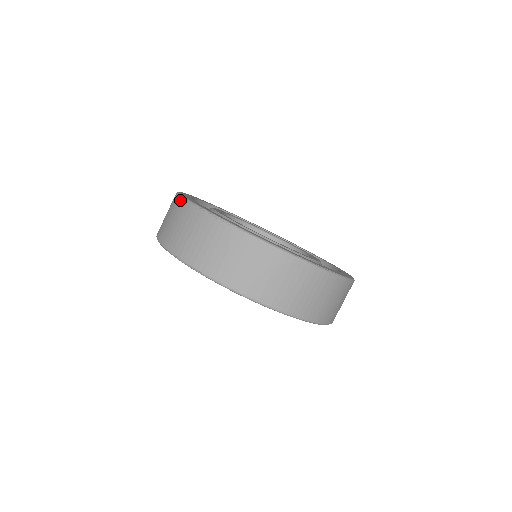
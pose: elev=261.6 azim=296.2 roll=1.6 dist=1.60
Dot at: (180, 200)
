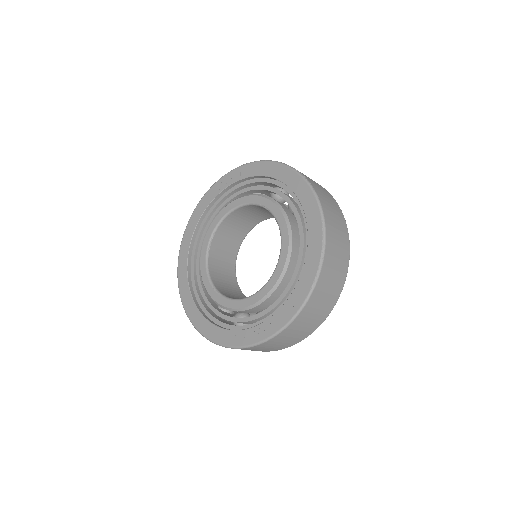
Dot at: occluded
